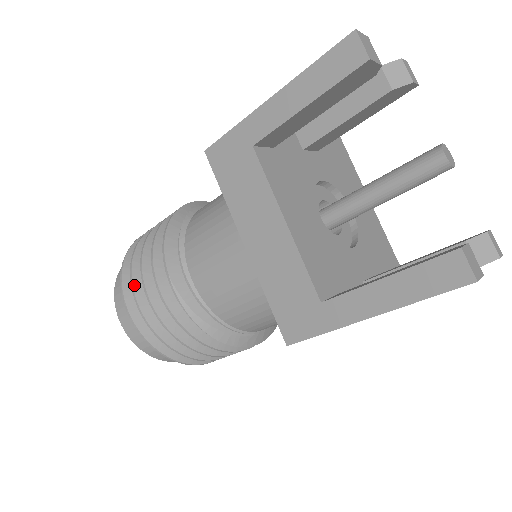
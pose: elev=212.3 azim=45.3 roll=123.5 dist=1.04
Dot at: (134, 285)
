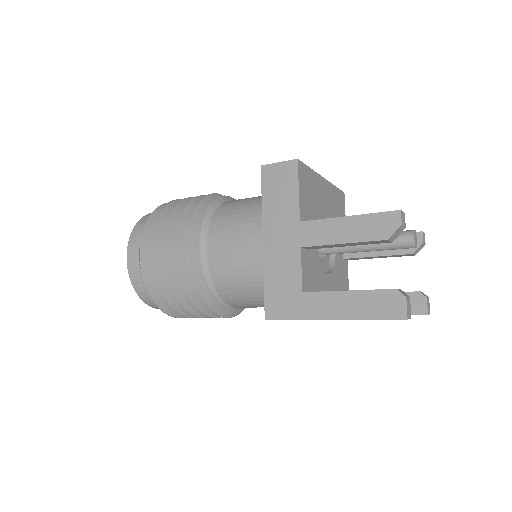
Dot at: (185, 316)
